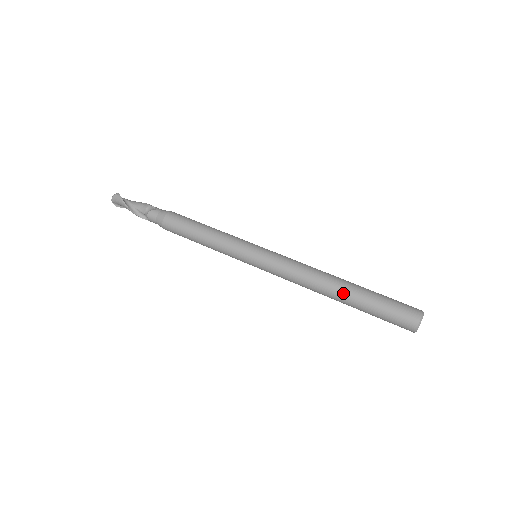
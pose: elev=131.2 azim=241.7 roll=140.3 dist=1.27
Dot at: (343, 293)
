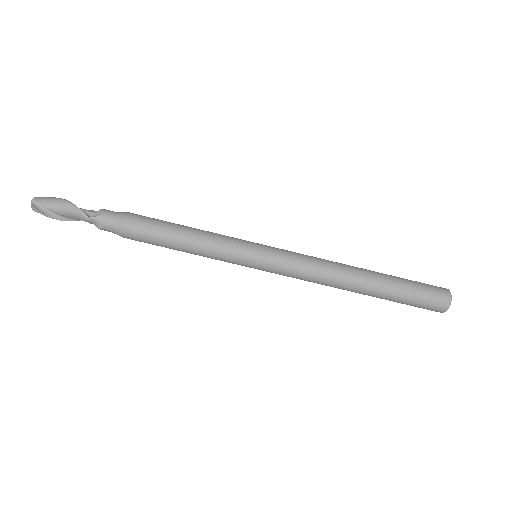
Dot at: occluded
